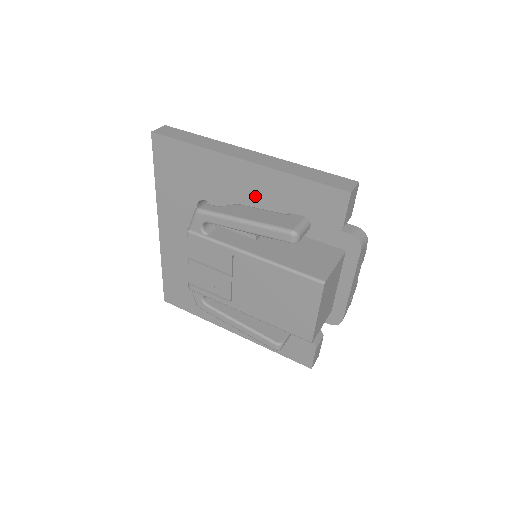
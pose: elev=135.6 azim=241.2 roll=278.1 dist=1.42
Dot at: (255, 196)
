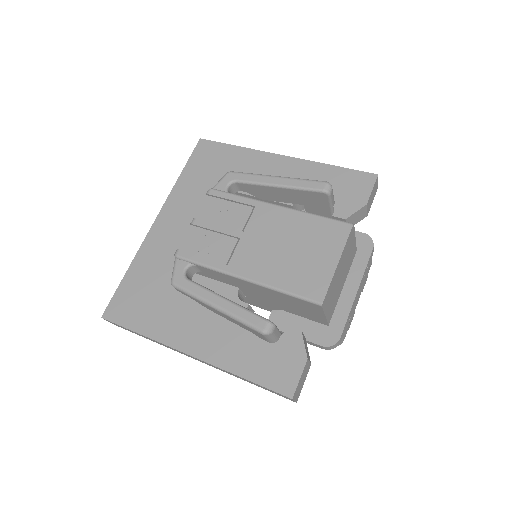
Dot at: occluded
